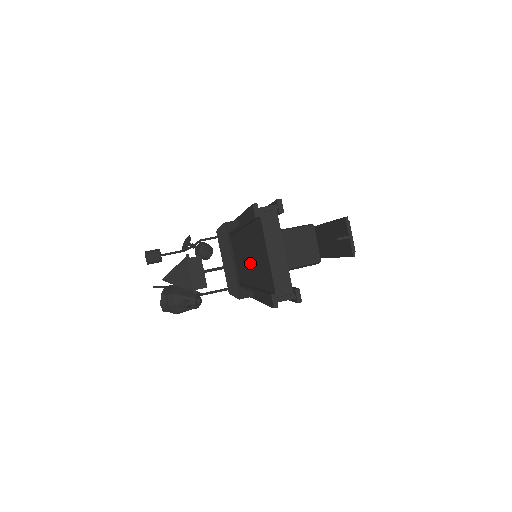
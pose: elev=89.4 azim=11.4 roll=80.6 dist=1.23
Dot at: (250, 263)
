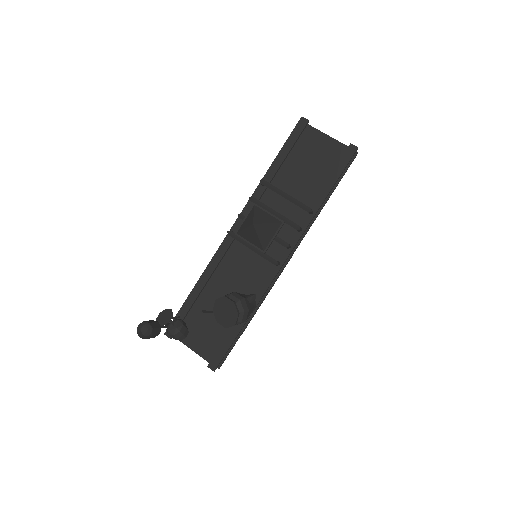
Dot at: (288, 205)
